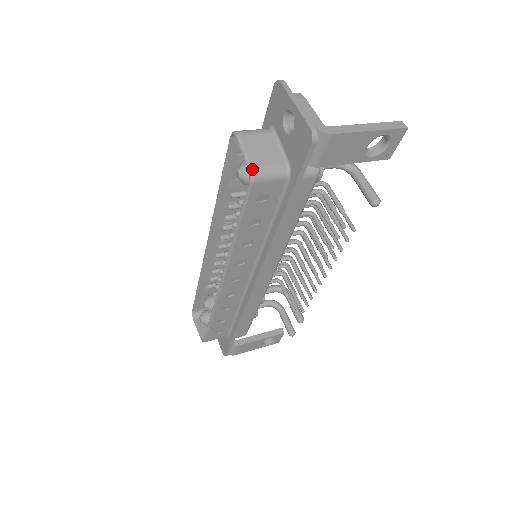
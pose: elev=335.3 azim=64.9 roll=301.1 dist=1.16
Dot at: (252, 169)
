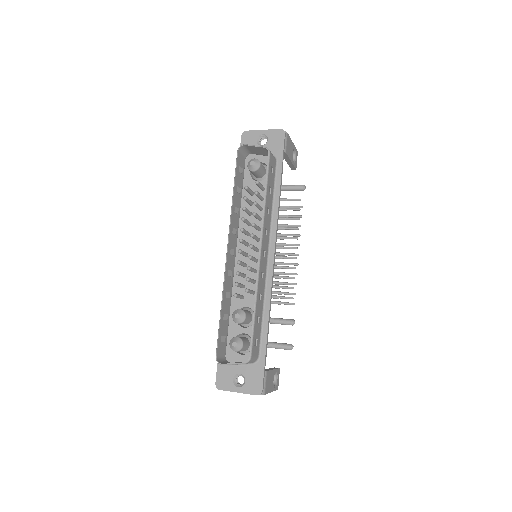
Dot at: (266, 147)
